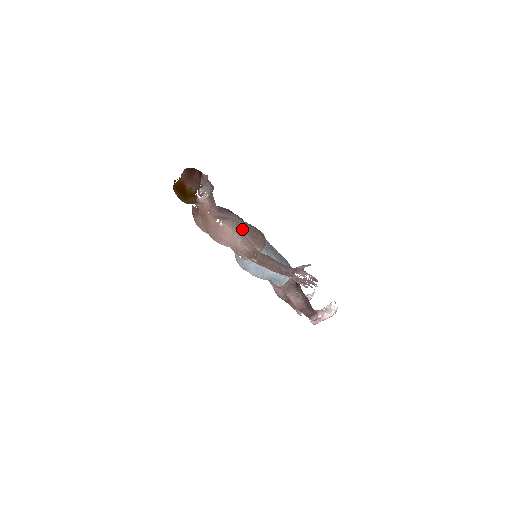
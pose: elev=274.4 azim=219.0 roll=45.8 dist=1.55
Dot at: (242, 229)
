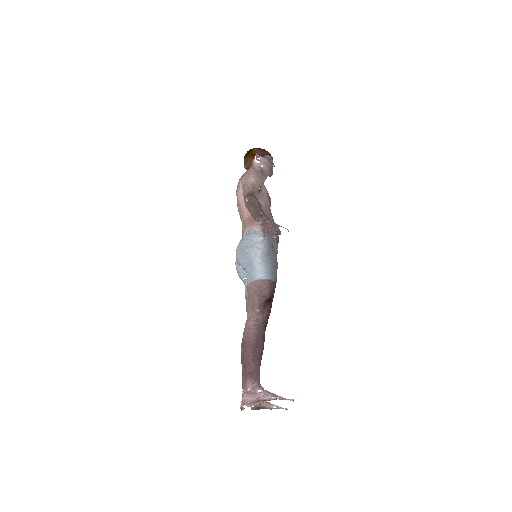
Dot at: (263, 195)
